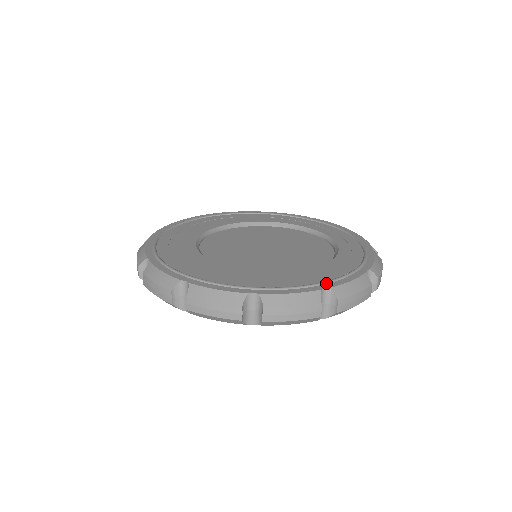
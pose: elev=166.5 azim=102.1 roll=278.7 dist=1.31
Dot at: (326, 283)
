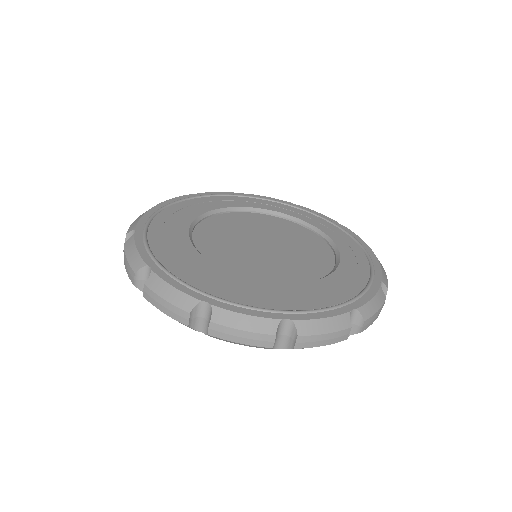
Dot at: (374, 276)
